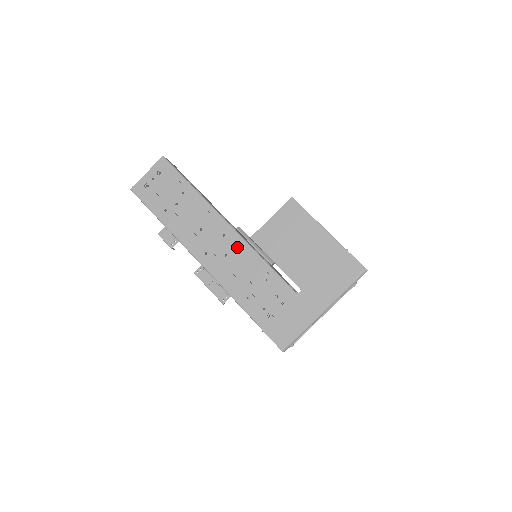
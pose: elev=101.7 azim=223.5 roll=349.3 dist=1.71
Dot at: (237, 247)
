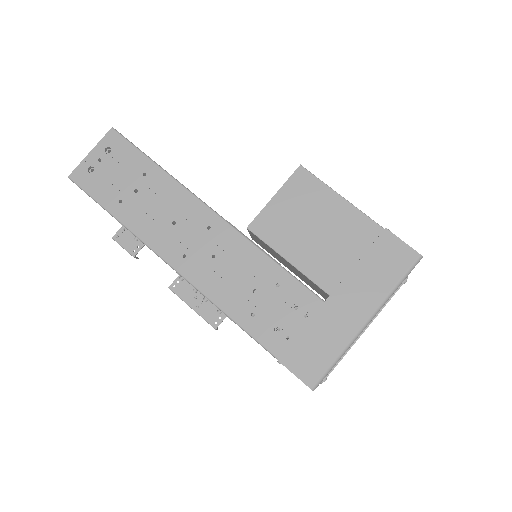
Dot at: (229, 242)
